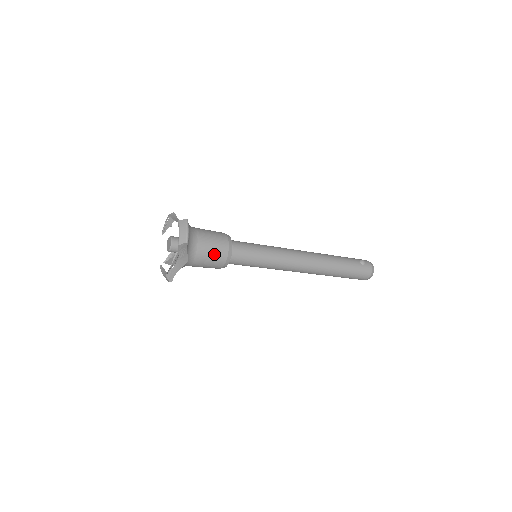
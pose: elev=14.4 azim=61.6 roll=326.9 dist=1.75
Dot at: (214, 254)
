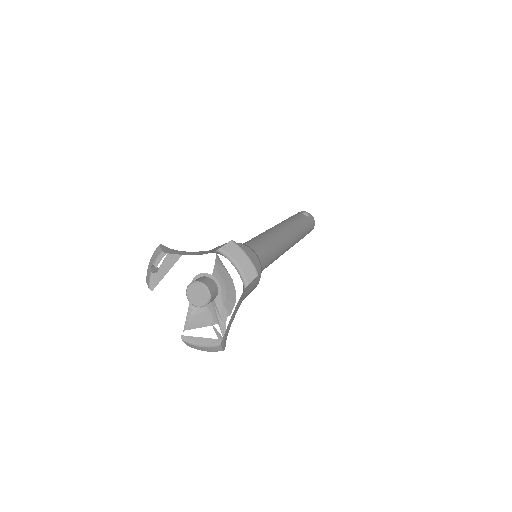
Dot at: occluded
